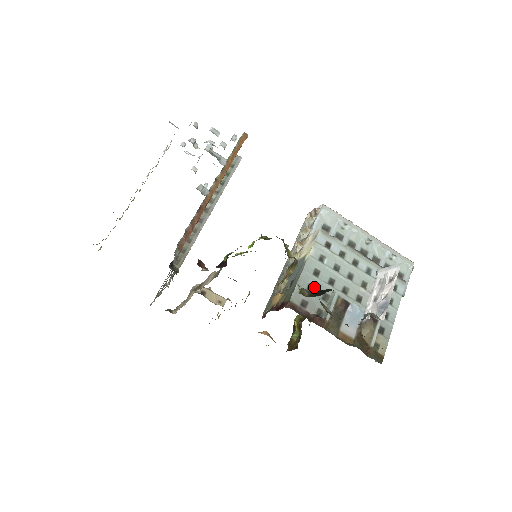
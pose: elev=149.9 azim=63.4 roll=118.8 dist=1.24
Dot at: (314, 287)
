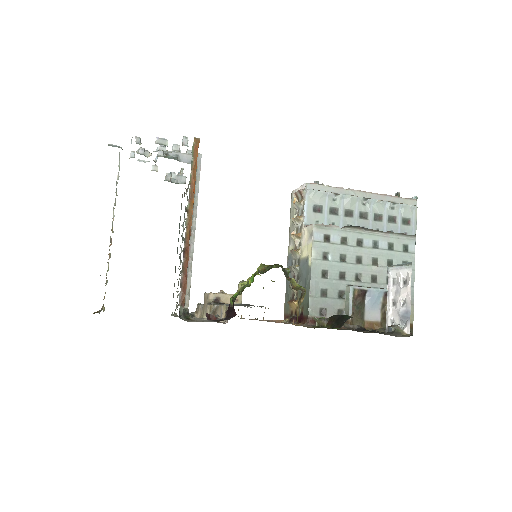
Dot at: (327, 290)
